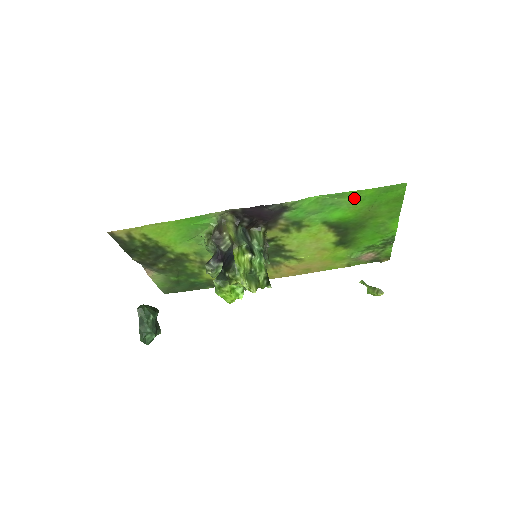
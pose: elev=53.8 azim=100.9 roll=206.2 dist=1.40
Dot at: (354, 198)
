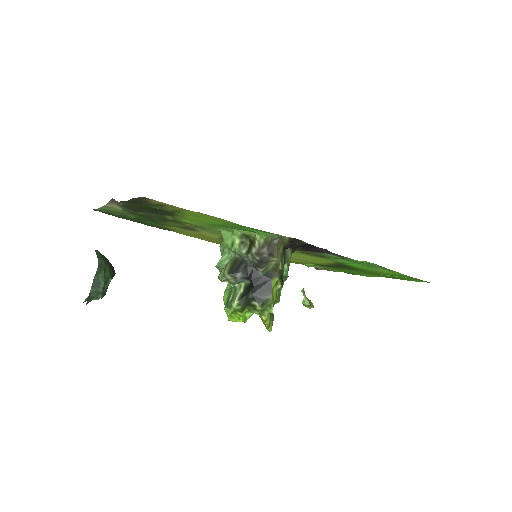
Dot at: (389, 271)
